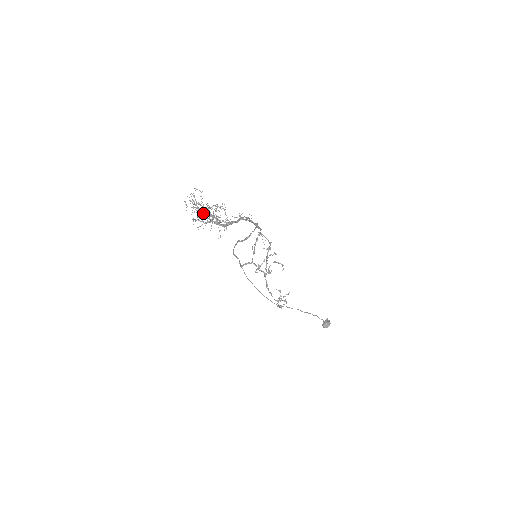
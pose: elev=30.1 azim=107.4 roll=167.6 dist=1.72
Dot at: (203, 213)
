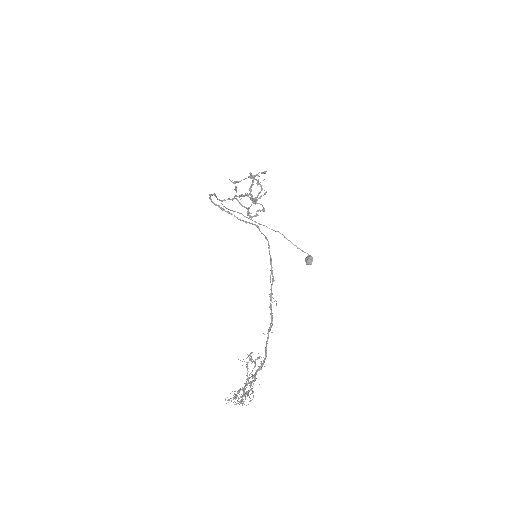
Dot at: (245, 392)
